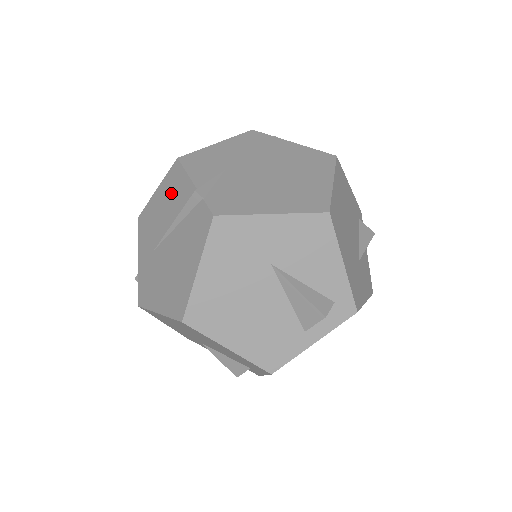
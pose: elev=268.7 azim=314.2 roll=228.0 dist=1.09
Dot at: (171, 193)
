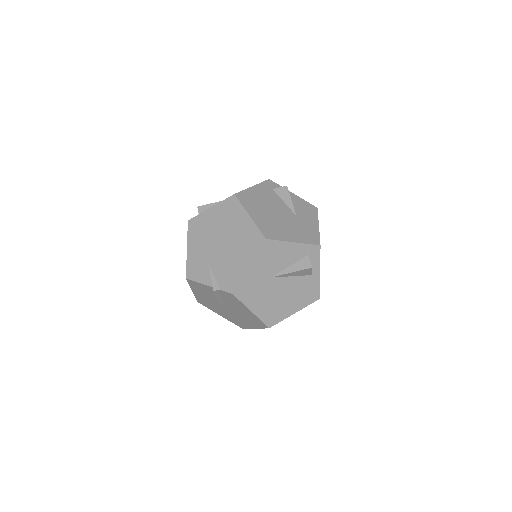
Dot at: (202, 291)
